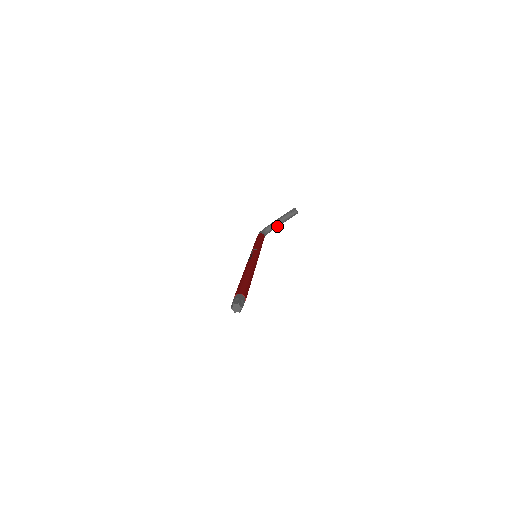
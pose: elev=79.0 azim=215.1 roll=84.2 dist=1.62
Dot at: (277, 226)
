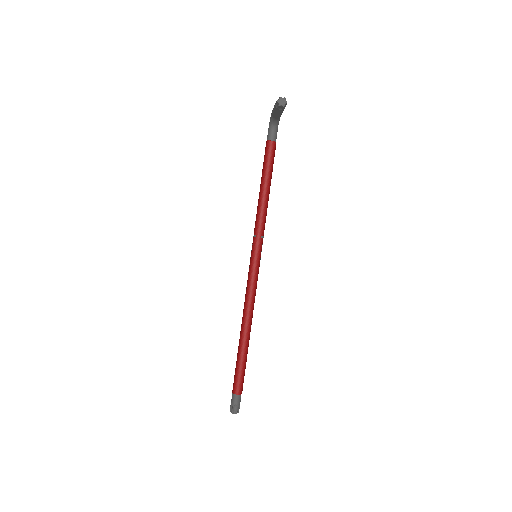
Dot at: (280, 115)
